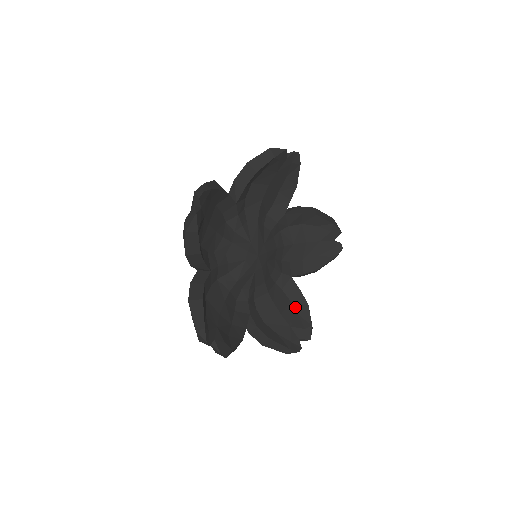
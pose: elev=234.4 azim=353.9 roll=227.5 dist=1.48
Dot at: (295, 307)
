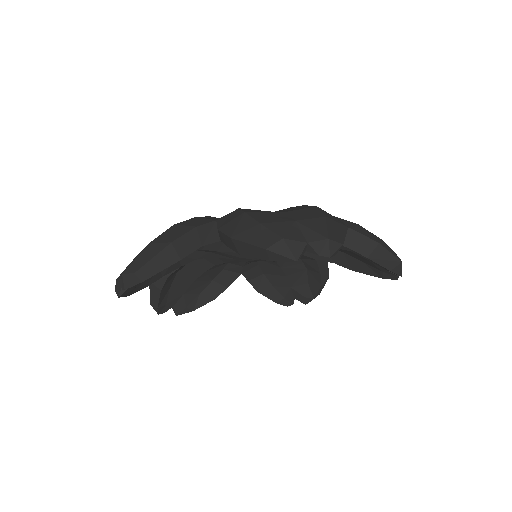
Dot at: (308, 276)
